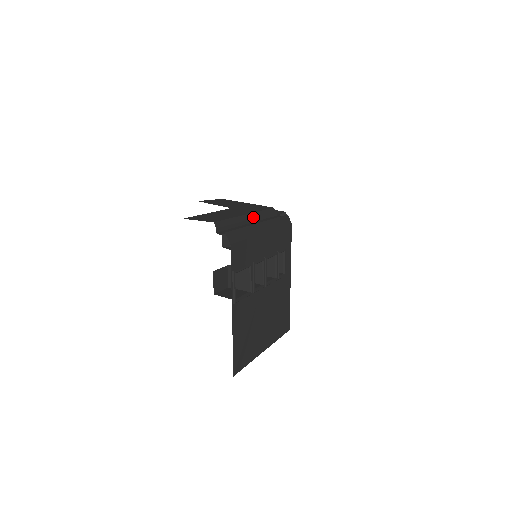
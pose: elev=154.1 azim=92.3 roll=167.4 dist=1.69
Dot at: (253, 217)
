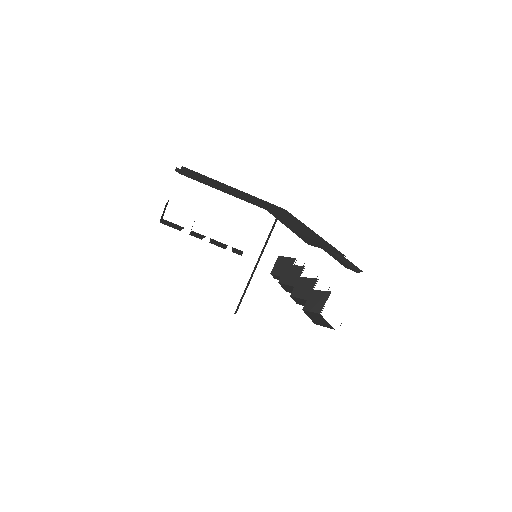
Dot at: occluded
